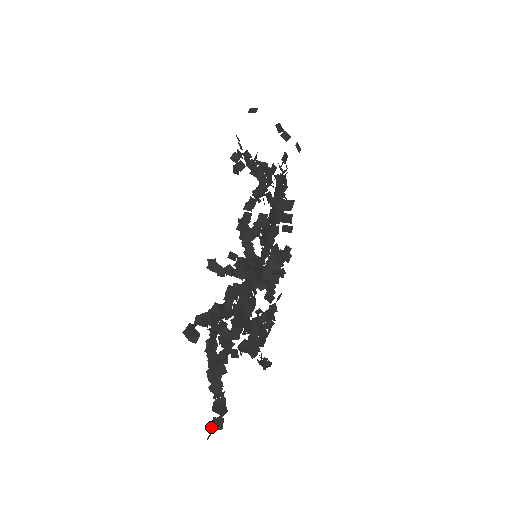
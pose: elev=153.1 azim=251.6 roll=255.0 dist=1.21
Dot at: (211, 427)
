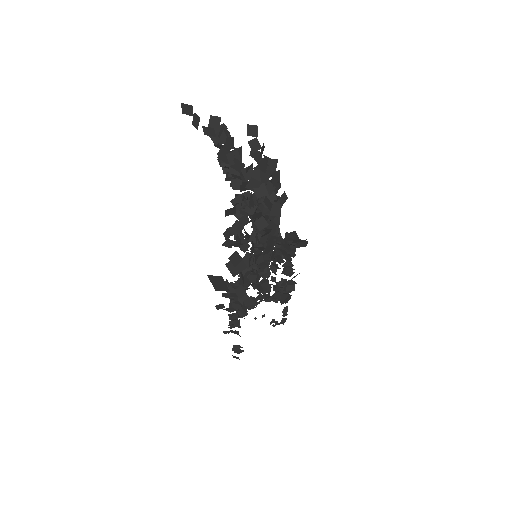
Dot at: (233, 357)
